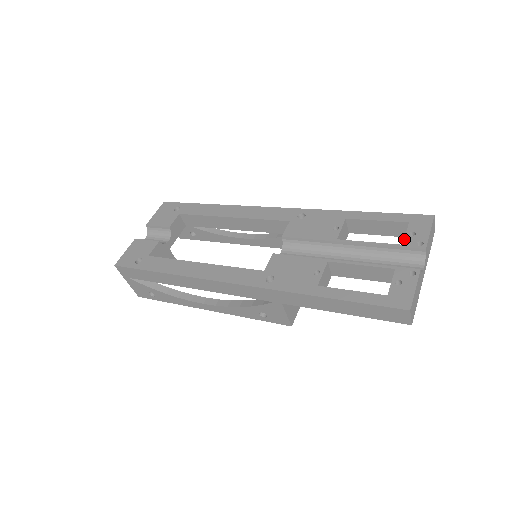
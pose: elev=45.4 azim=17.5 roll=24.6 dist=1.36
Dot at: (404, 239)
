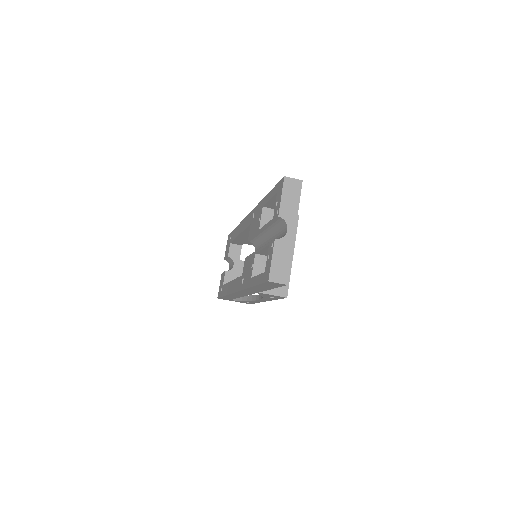
Dot at: (274, 212)
